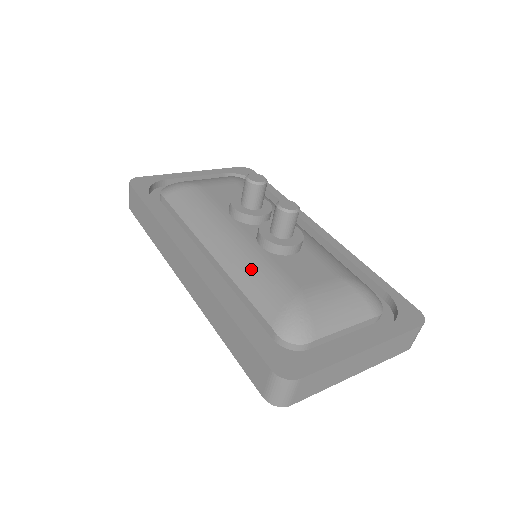
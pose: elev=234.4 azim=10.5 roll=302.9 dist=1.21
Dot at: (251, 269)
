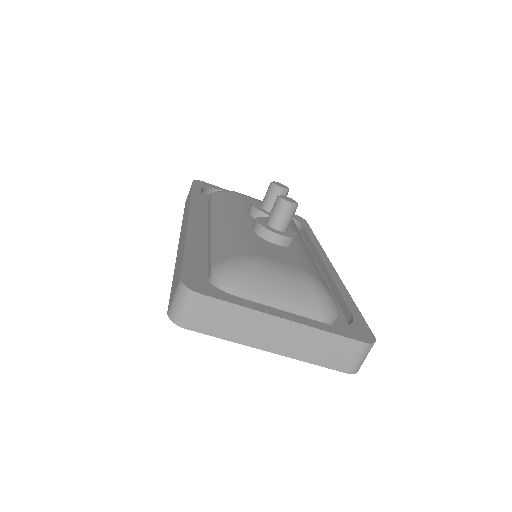
Dot at: (230, 235)
